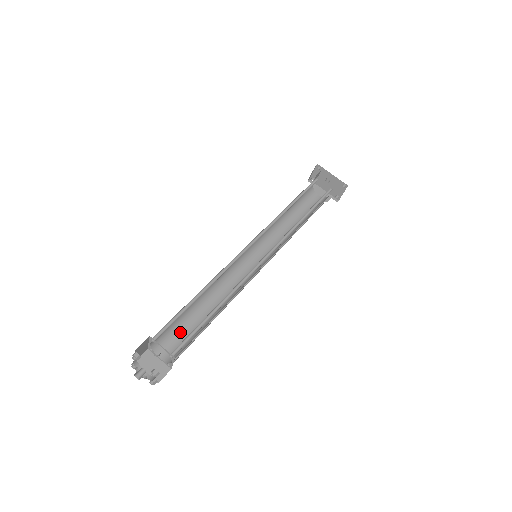
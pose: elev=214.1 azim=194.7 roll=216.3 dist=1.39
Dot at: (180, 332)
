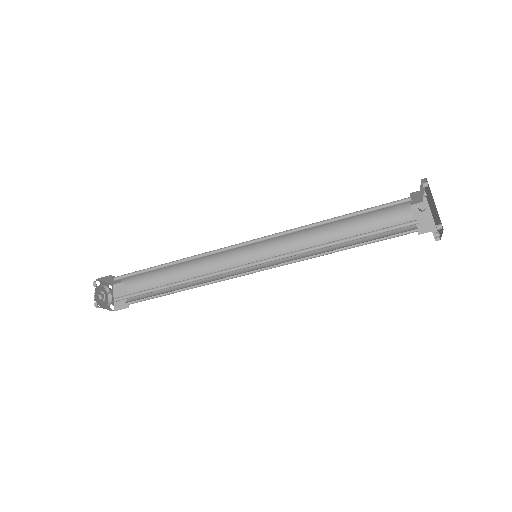
Dot at: (153, 284)
